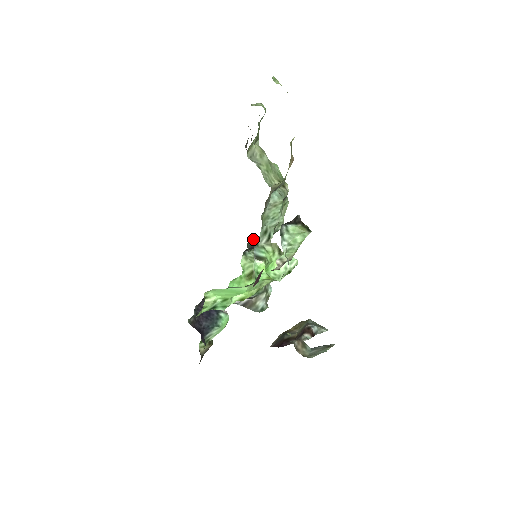
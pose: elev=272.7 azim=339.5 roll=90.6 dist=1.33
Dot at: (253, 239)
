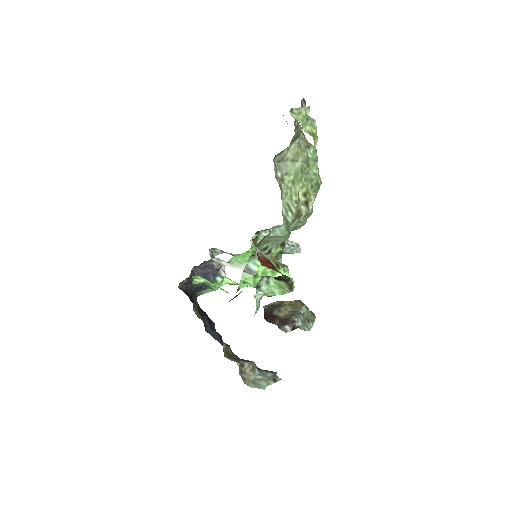
Dot at: occluded
